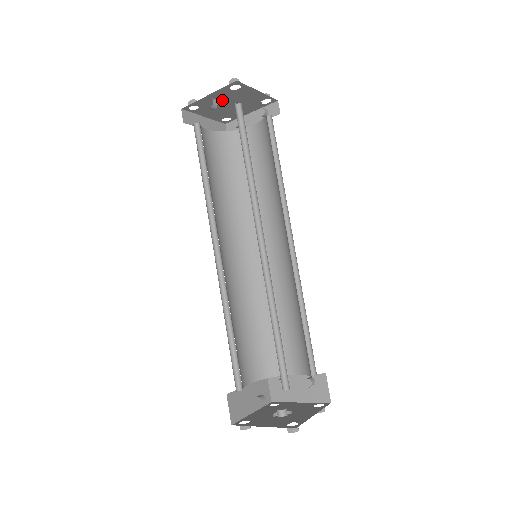
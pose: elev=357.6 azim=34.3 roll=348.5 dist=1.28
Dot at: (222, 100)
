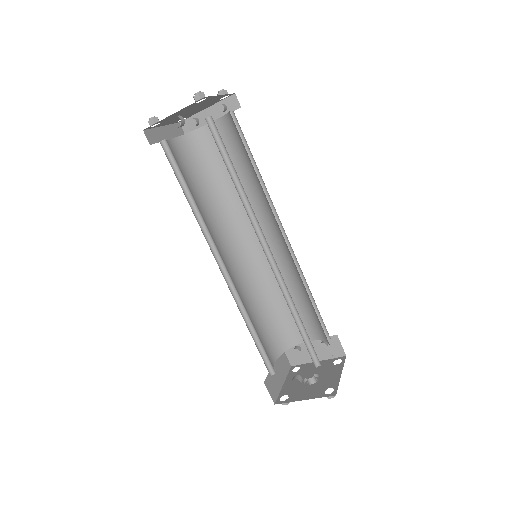
Dot at: (184, 111)
